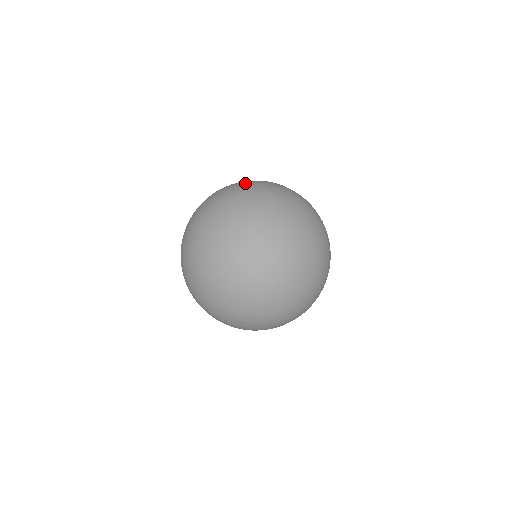
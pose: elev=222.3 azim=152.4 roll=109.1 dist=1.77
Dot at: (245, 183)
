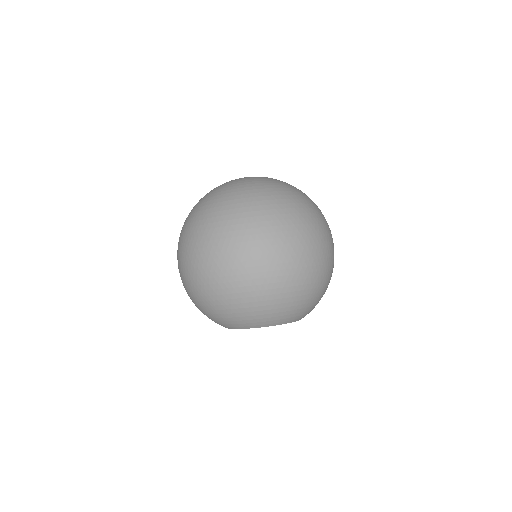
Dot at: occluded
